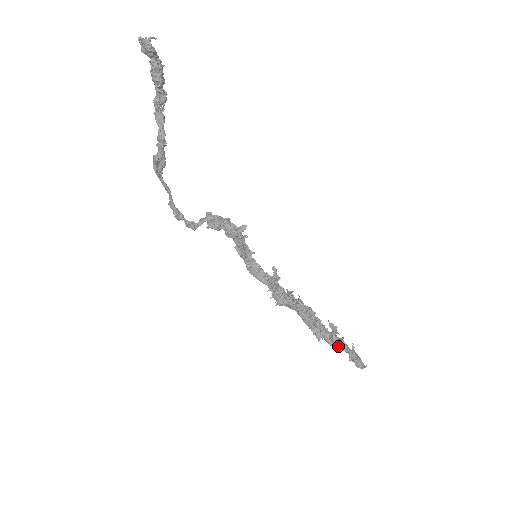
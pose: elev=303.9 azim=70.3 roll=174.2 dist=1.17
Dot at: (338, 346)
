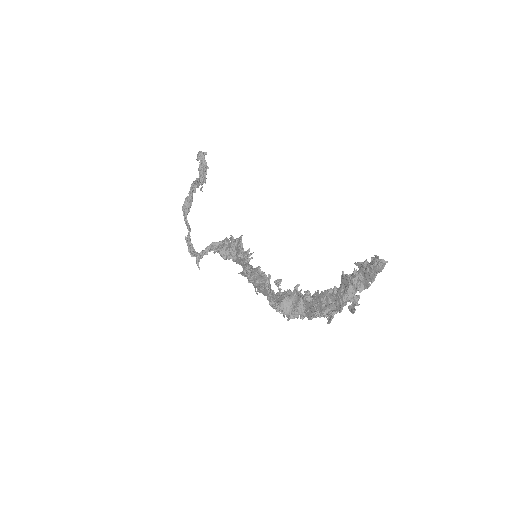
Dot at: (349, 278)
